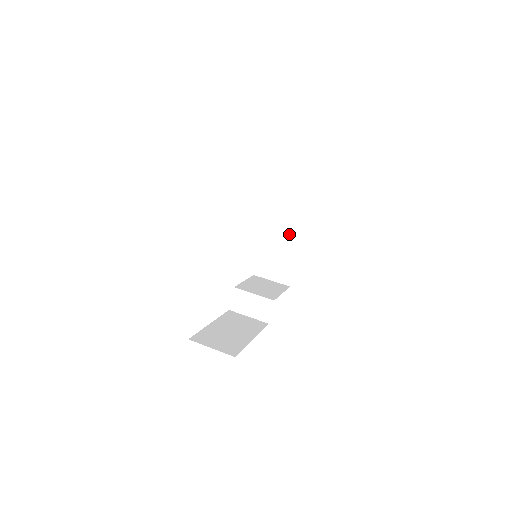
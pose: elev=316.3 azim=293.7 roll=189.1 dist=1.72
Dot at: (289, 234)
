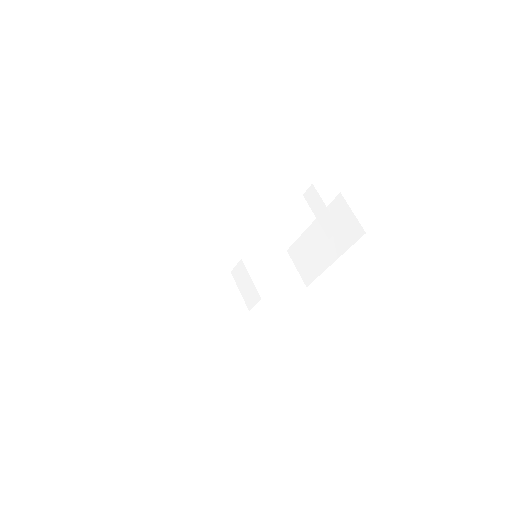
Dot at: (332, 243)
